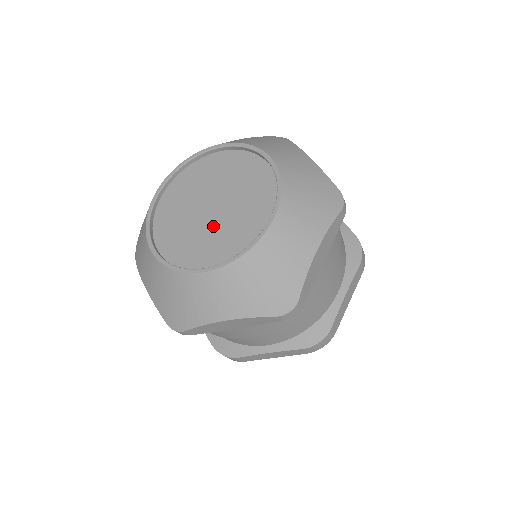
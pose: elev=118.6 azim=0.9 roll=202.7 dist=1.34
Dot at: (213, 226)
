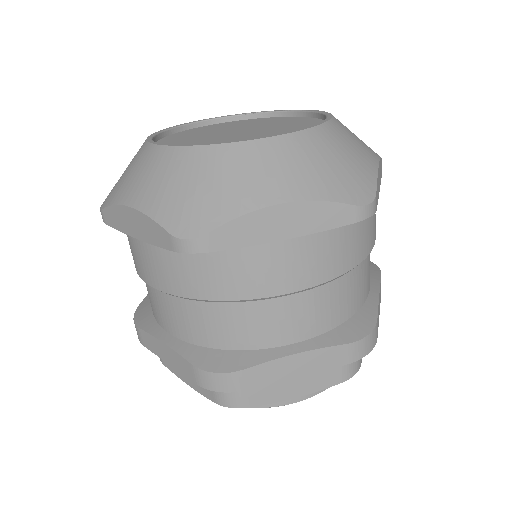
Dot at: (219, 137)
